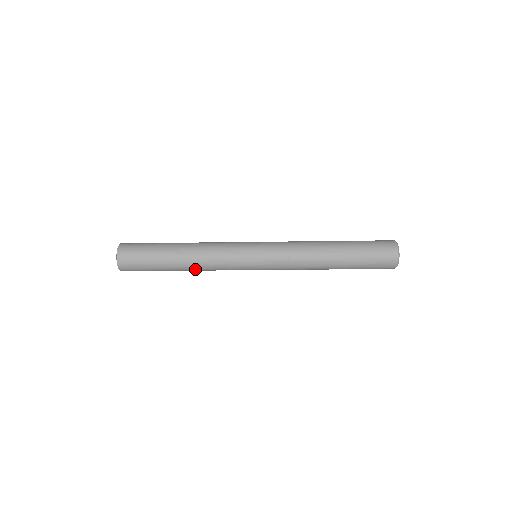
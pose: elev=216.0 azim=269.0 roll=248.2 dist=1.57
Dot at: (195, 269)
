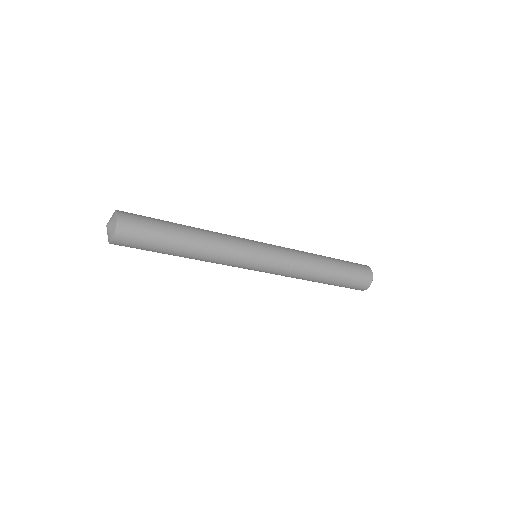
Dot at: (202, 251)
